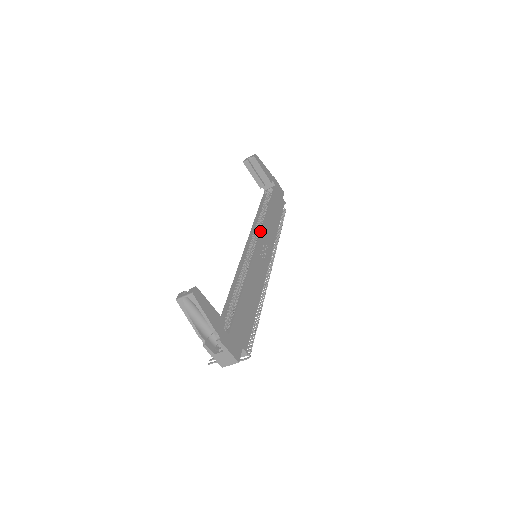
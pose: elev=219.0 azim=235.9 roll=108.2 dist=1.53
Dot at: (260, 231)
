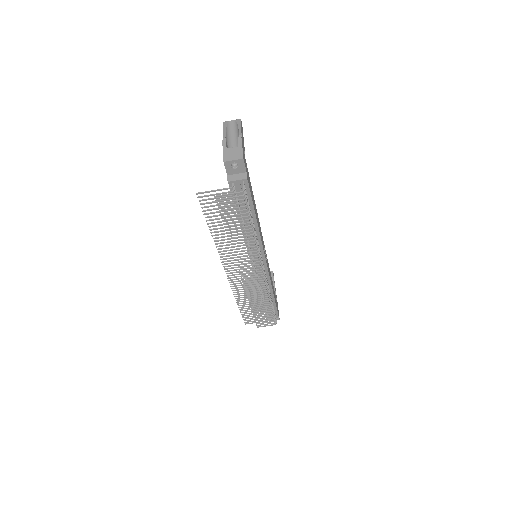
Dot at: occluded
